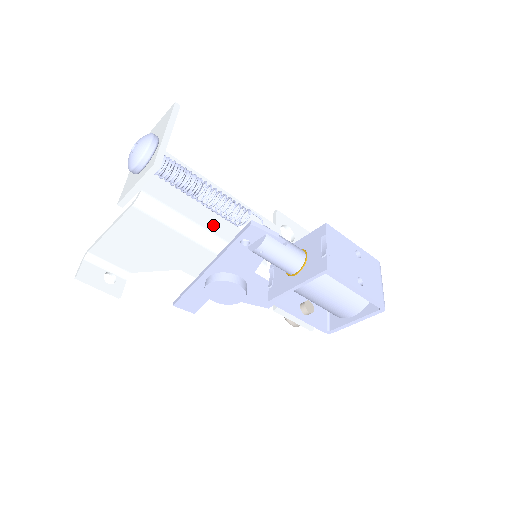
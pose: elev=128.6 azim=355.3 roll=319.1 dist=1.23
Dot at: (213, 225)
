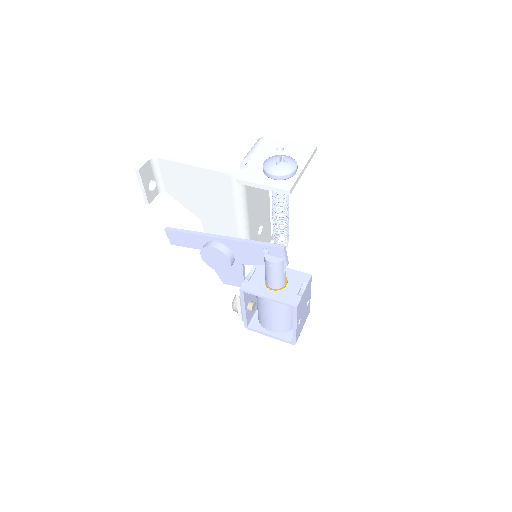
Dot at: (252, 218)
